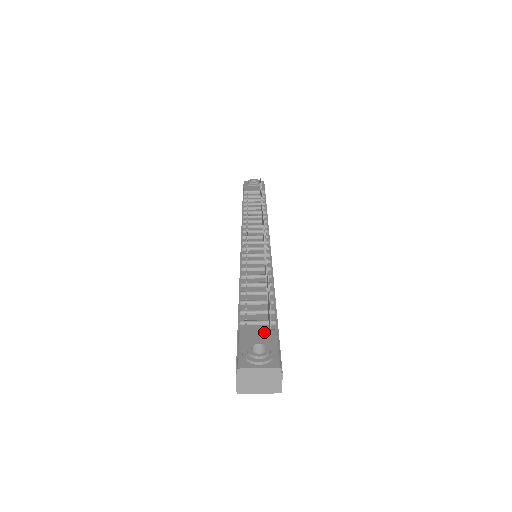
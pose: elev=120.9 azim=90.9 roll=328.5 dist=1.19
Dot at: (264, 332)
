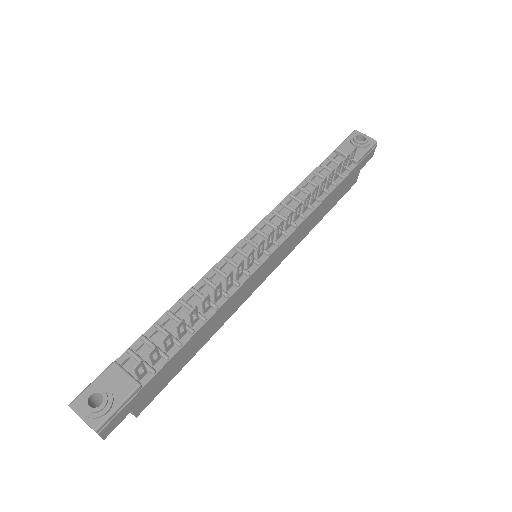
Dot at: (127, 380)
